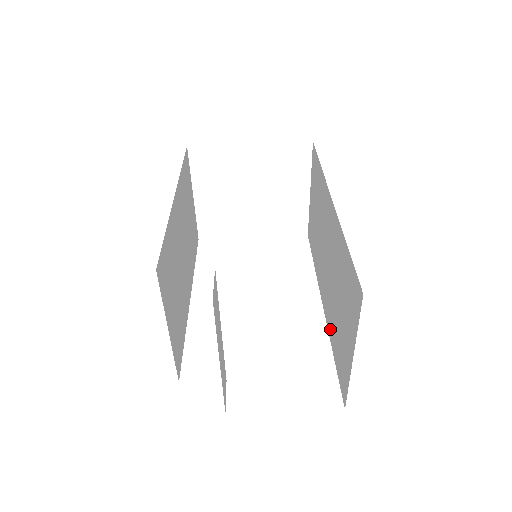
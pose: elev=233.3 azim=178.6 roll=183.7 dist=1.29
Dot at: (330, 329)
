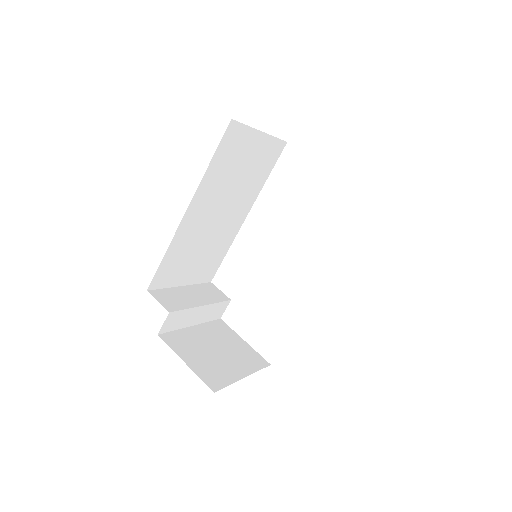
Dot at: occluded
